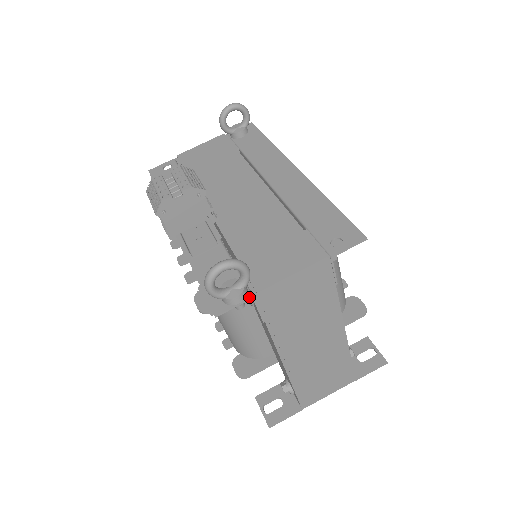
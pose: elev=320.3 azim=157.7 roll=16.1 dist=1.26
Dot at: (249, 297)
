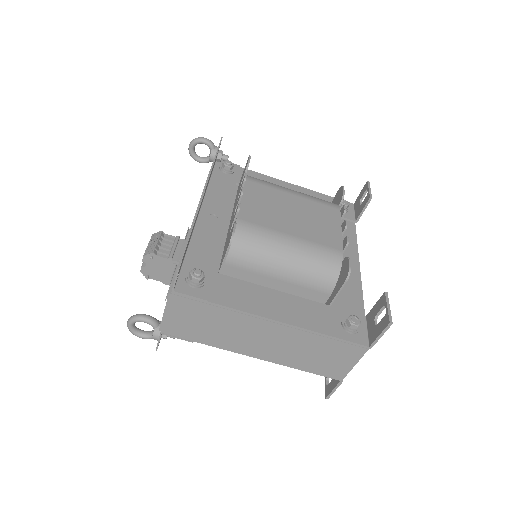
Dot at: (160, 334)
